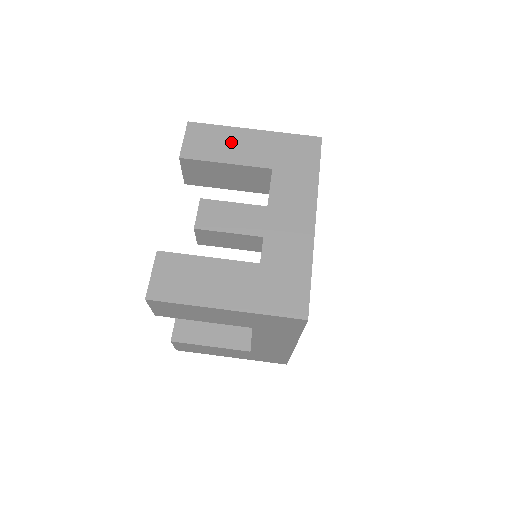
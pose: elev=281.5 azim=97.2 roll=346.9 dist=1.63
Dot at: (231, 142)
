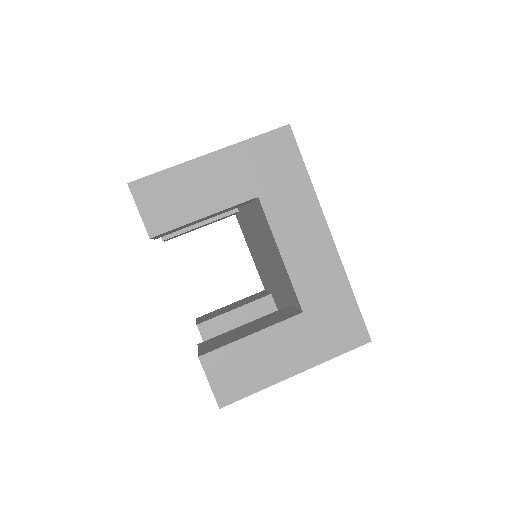
Dot at: occluded
